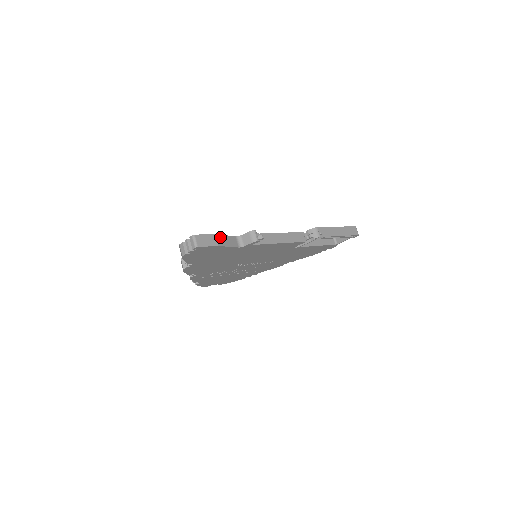
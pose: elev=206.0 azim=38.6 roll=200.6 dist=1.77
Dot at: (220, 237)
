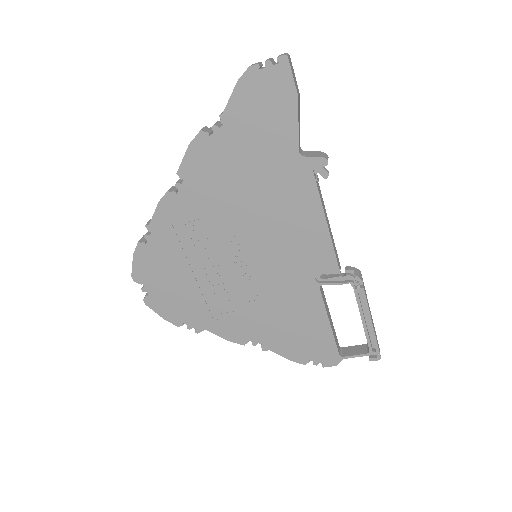
Dot at: (299, 105)
